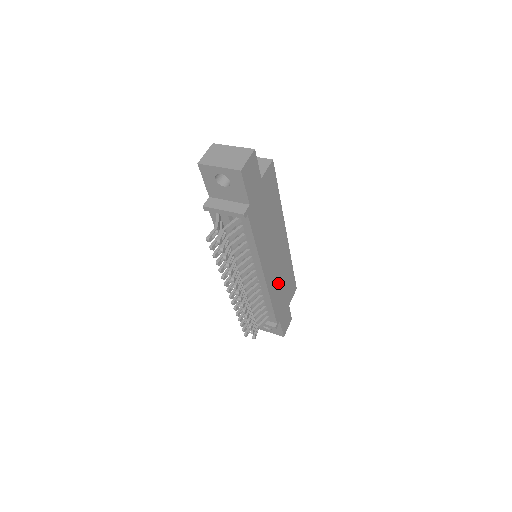
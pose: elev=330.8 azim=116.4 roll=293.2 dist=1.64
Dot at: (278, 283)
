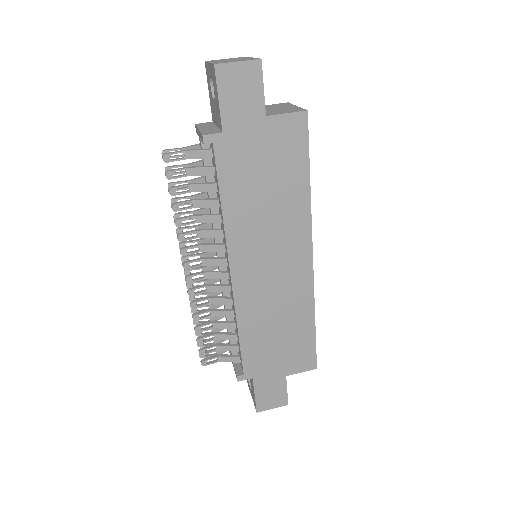
Dot at: (266, 315)
